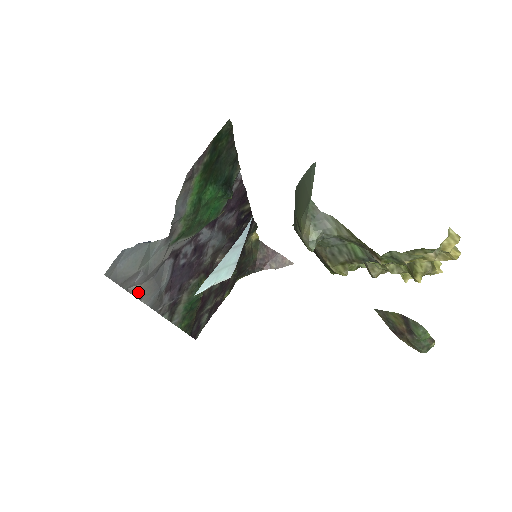
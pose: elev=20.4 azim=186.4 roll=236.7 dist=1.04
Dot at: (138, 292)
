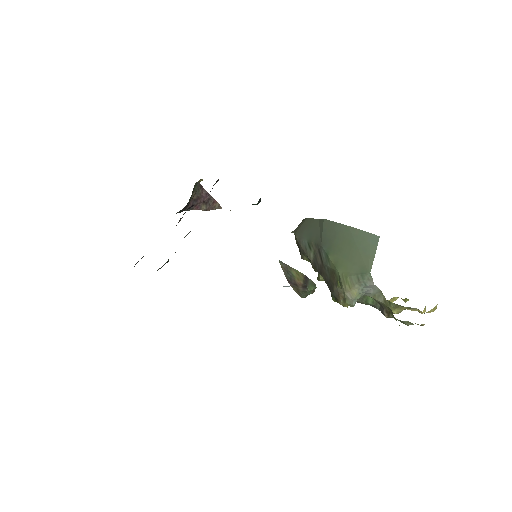
Dot at: occluded
